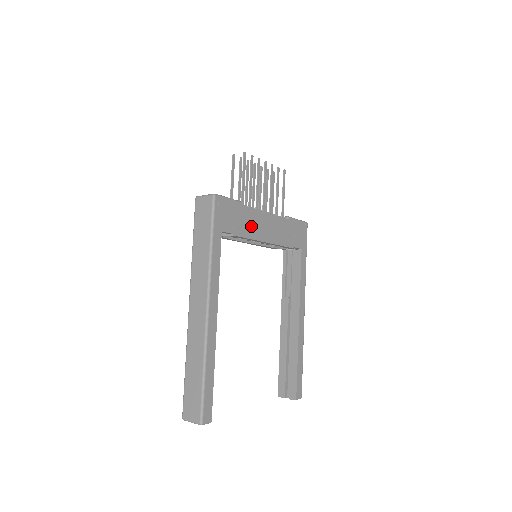
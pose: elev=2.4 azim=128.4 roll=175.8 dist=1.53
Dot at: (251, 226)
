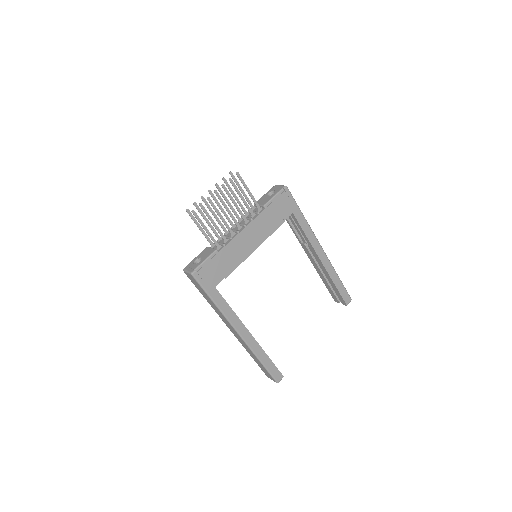
Dot at: (235, 255)
